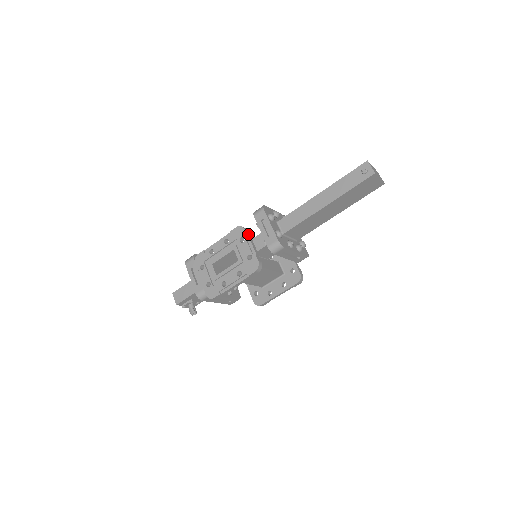
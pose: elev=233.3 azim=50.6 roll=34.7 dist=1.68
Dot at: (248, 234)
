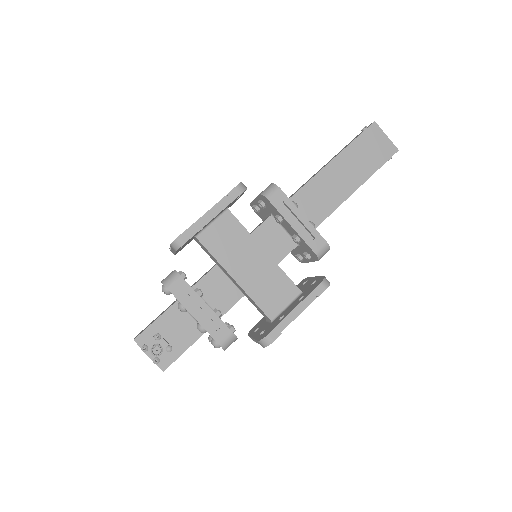
Dot at: occluded
